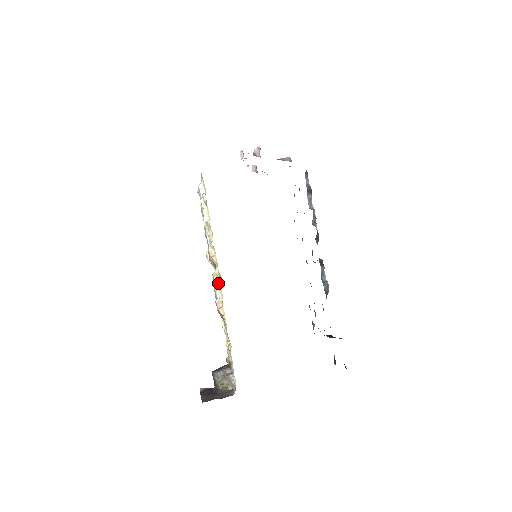
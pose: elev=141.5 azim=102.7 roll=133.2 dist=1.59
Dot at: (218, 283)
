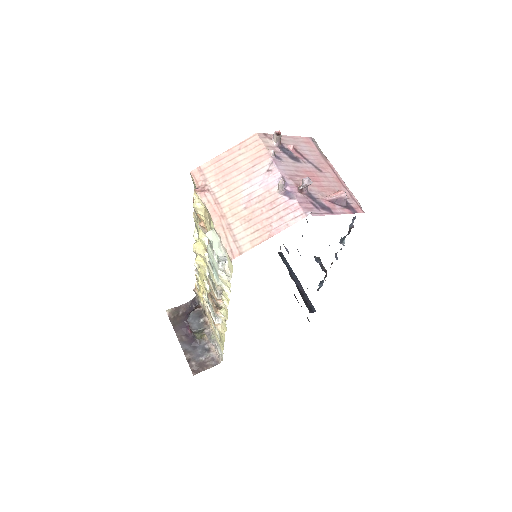
Dot at: (222, 319)
